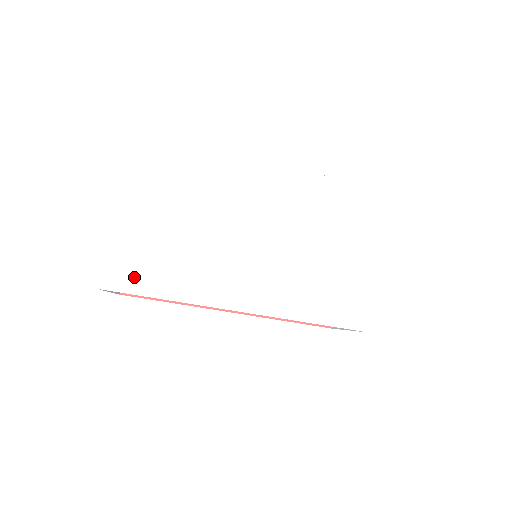
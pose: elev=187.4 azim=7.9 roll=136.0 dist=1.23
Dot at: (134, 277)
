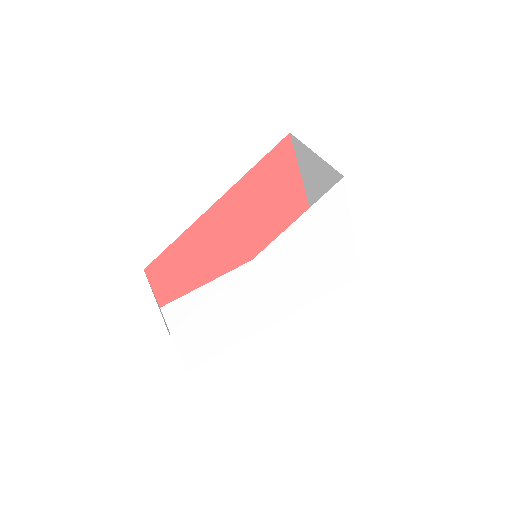
Dot at: (204, 354)
